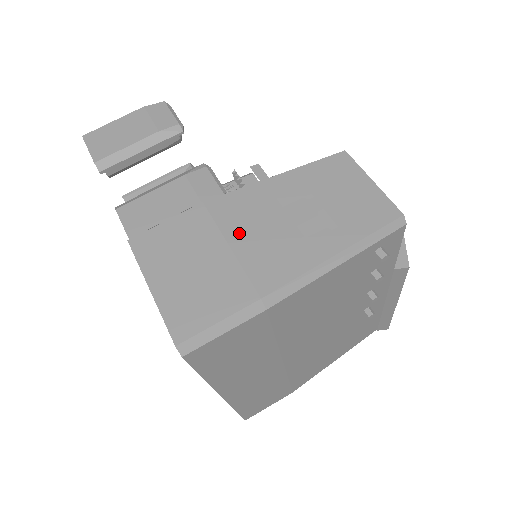
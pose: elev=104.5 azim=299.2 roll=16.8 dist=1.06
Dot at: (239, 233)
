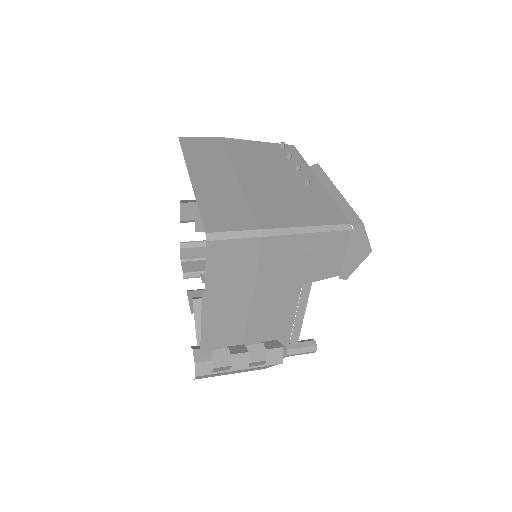
Dot at: occluded
